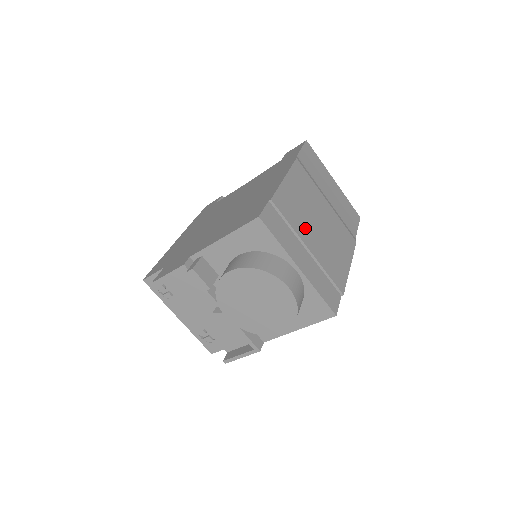
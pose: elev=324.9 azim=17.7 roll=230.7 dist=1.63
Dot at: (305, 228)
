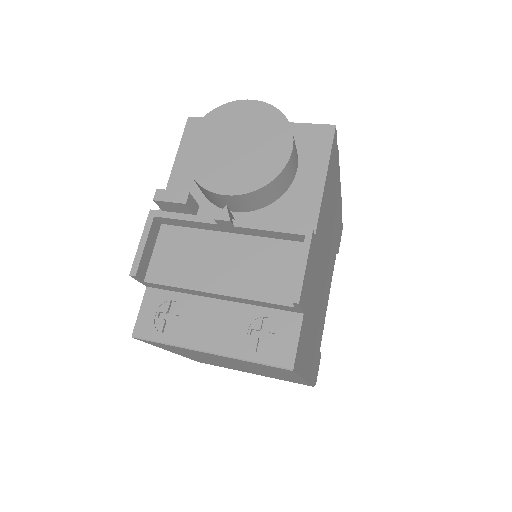
Dot at: occluded
